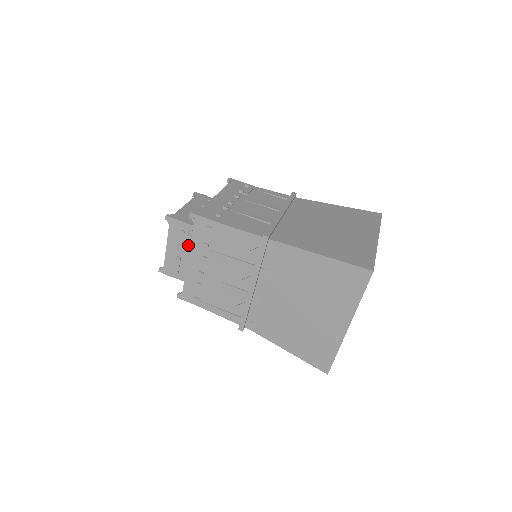
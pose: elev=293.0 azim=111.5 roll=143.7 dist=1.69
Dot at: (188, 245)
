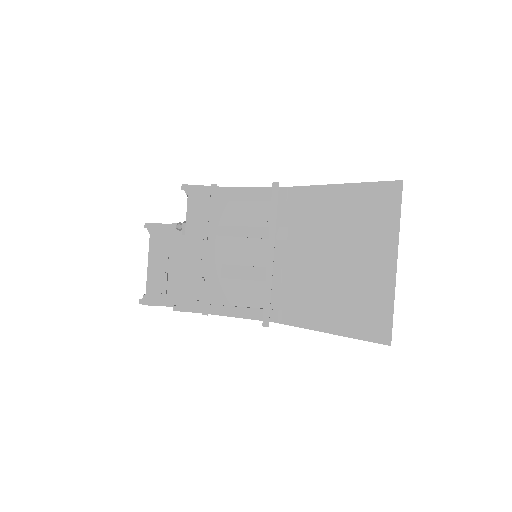
Dot at: (176, 252)
